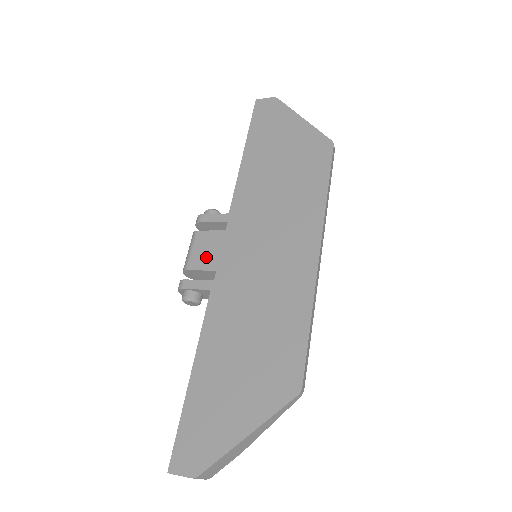
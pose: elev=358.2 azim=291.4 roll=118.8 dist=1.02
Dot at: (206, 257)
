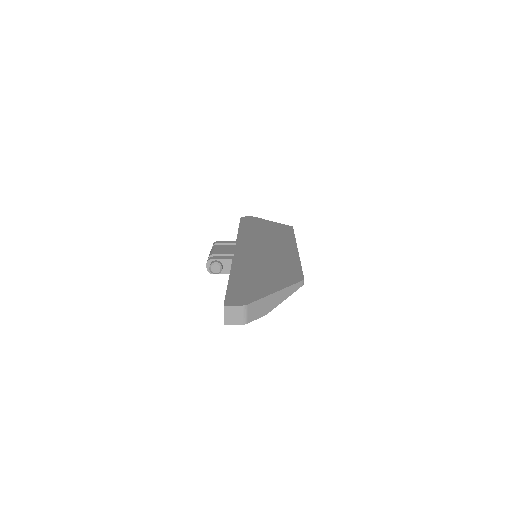
Dot at: (226, 251)
